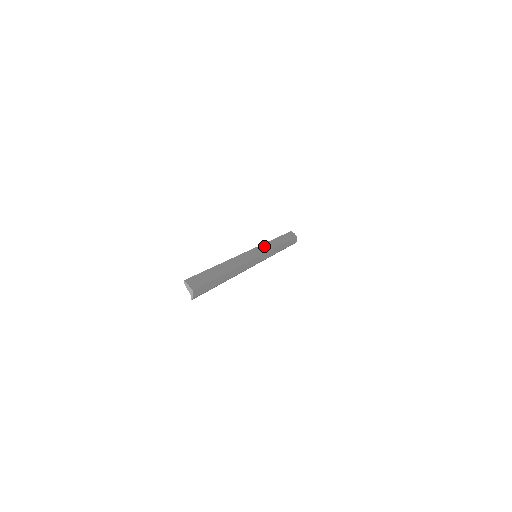
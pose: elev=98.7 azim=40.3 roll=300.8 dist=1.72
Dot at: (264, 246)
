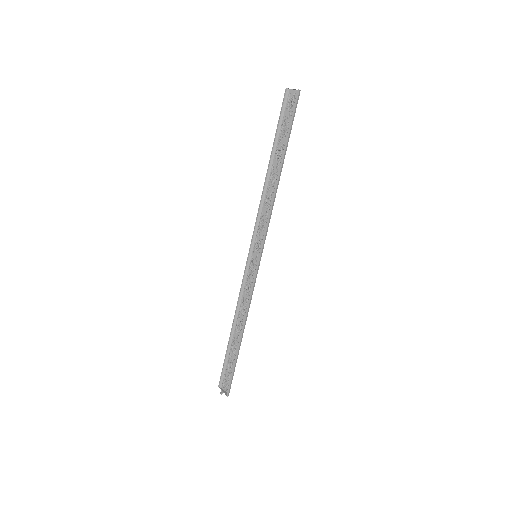
Dot at: (244, 285)
